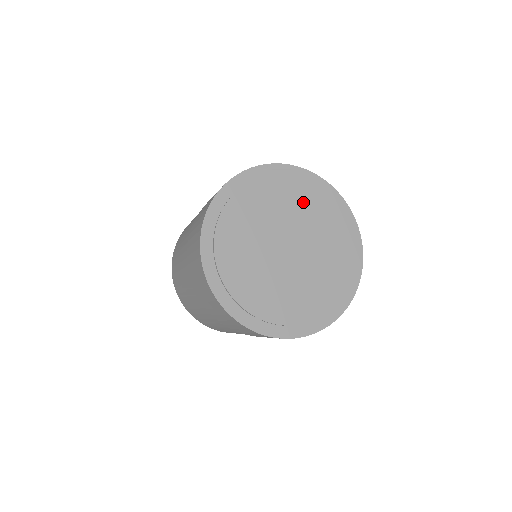
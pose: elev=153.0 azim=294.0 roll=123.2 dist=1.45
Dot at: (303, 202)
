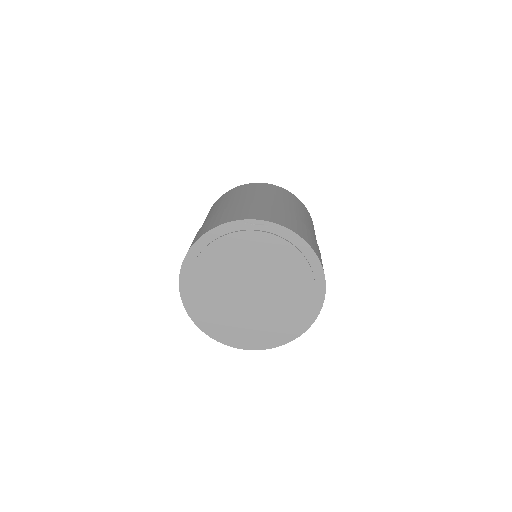
Dot at: (278, 258)
